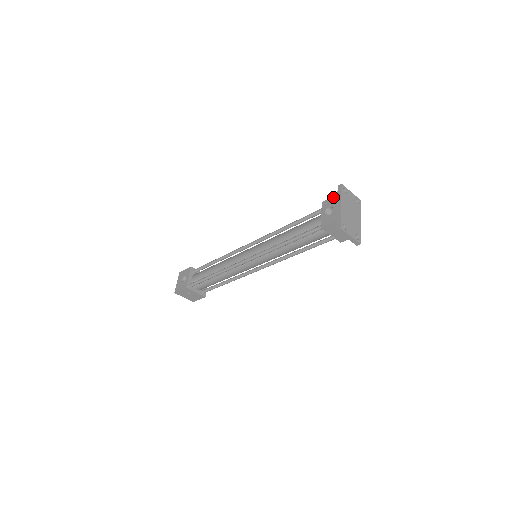
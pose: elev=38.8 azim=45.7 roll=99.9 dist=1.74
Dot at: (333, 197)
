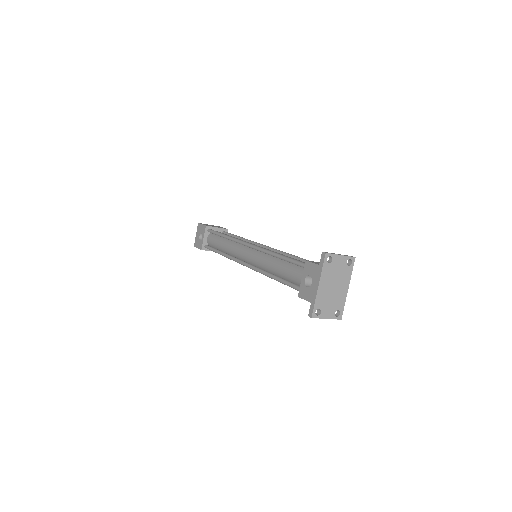
Dot at: (315, 265)
